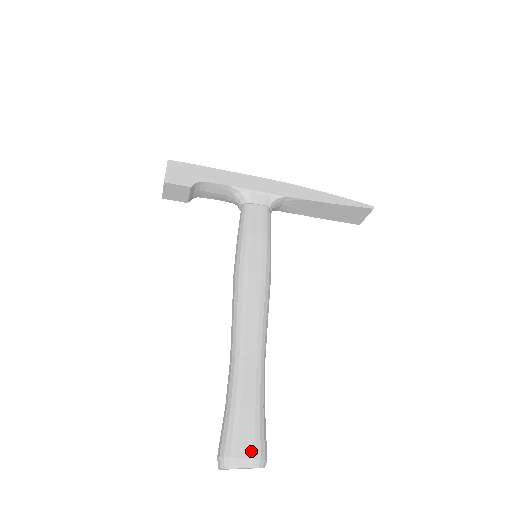
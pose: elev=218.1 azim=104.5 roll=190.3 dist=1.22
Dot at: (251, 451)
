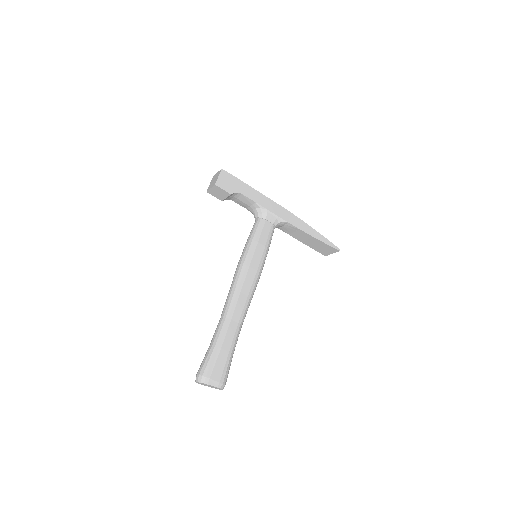
Dot at: (219, 377)
